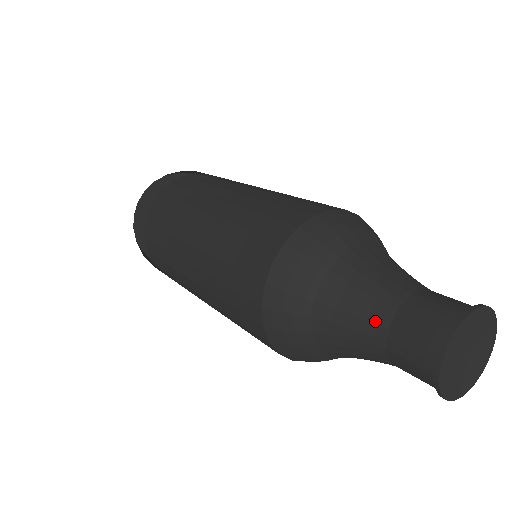
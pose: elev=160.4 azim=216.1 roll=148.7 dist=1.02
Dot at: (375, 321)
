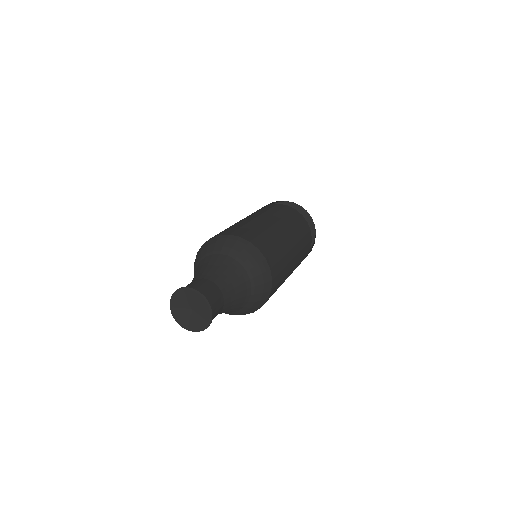
Dot at: occluded
